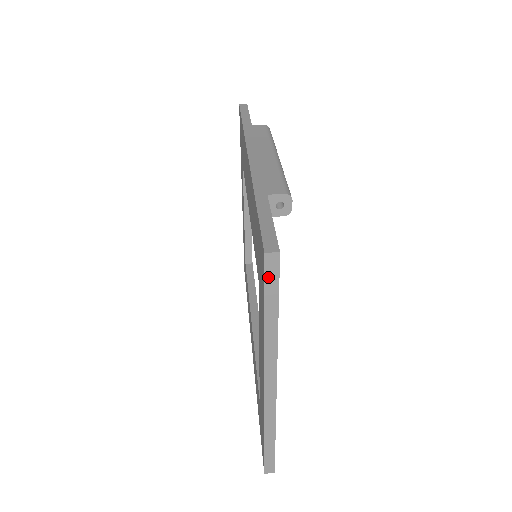
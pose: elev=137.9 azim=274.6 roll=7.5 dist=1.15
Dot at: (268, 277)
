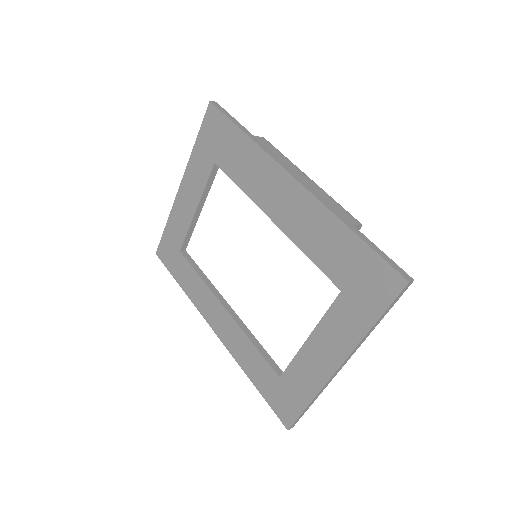
Dot at: (398, 296)
